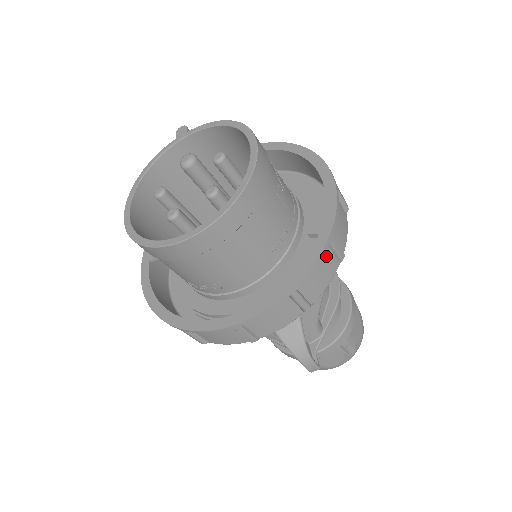
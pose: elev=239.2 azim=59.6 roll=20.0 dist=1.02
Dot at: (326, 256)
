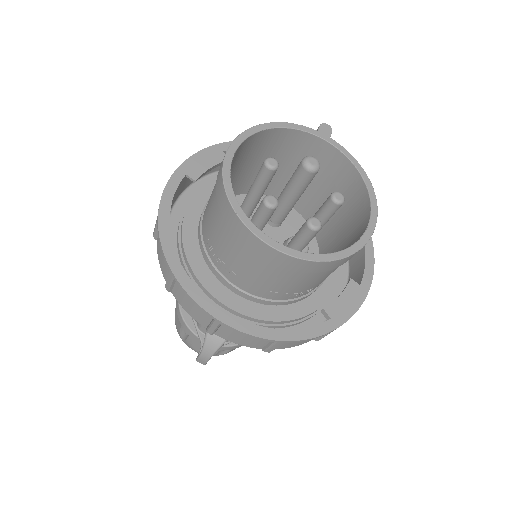
Dot at: occluded
